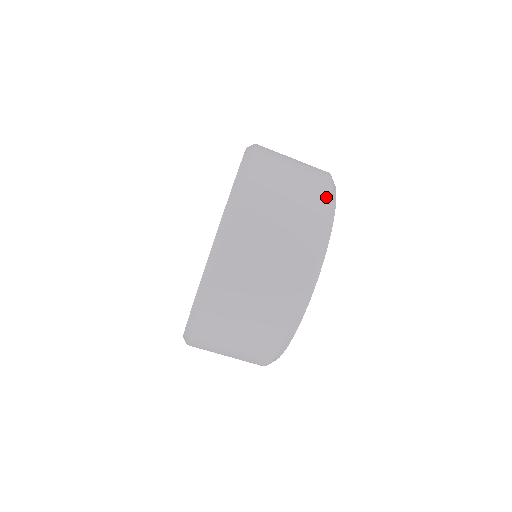
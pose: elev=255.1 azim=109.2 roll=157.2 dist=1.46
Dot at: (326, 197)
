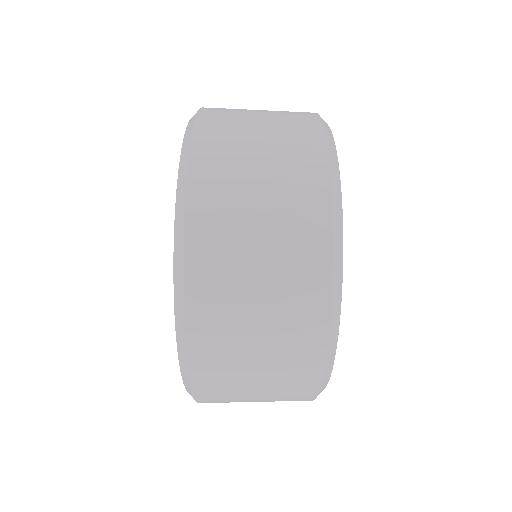
Dot at: (321, 180)
